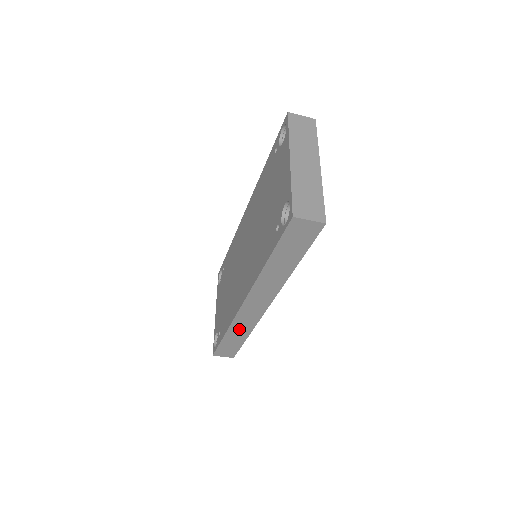
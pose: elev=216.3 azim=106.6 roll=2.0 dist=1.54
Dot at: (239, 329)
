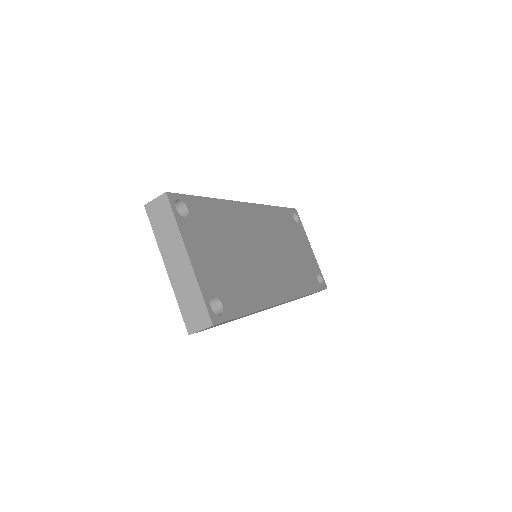
Dot at: occluded
